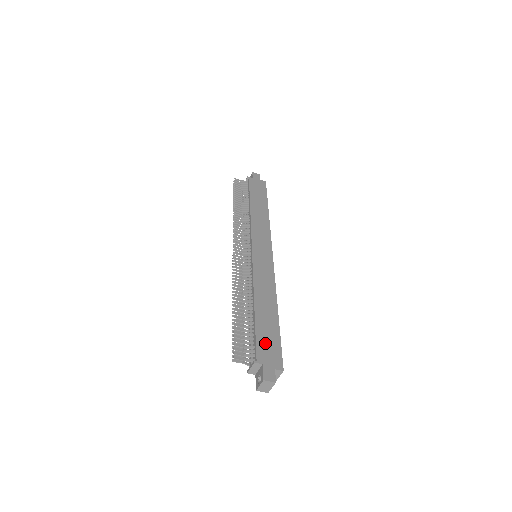
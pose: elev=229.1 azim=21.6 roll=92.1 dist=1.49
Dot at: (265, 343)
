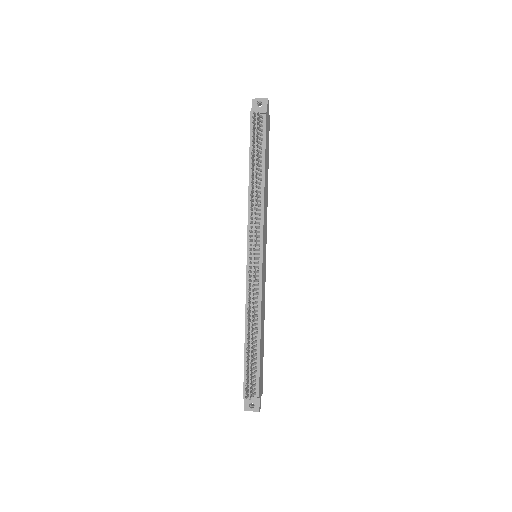
Dot at: (261, 375)
